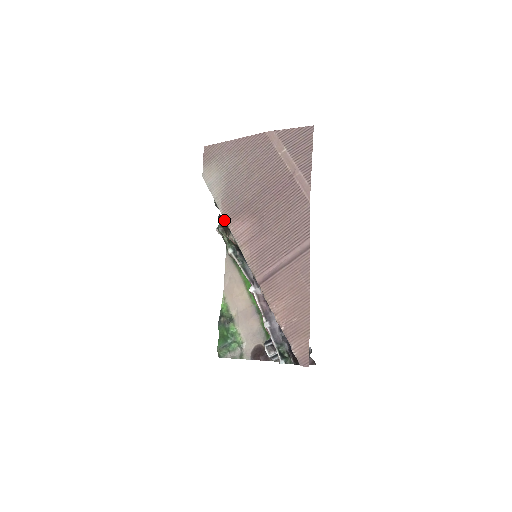
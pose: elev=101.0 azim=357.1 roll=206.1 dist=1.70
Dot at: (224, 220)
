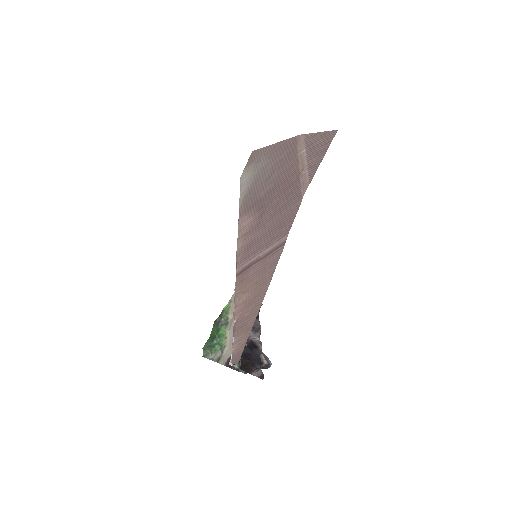
Dot at: occluded
